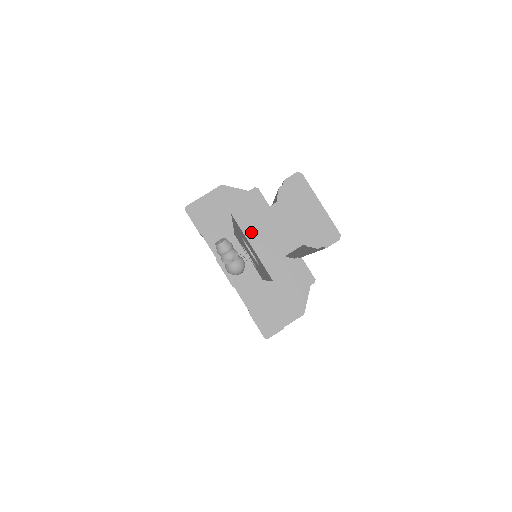
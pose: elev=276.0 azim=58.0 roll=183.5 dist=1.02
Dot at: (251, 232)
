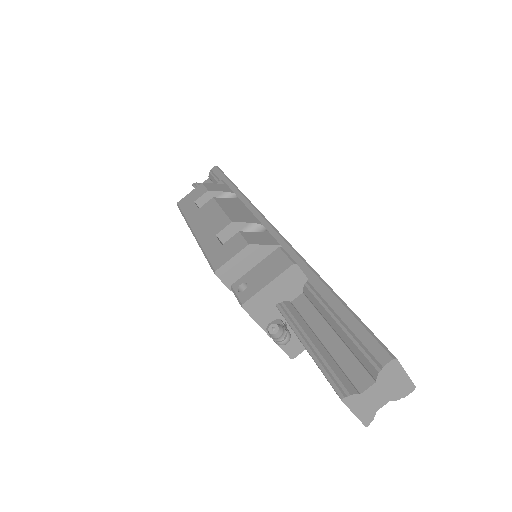
Dot at: (355, 406)
